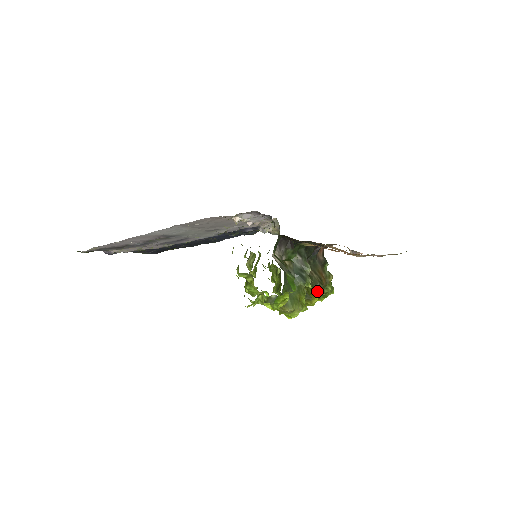
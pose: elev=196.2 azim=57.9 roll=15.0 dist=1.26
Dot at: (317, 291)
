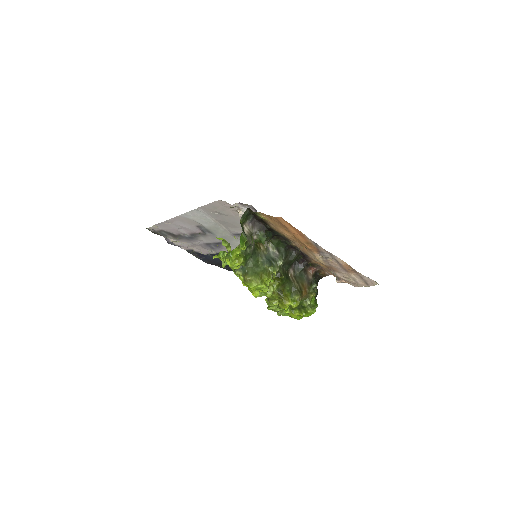
Dot at: (293, 296)
